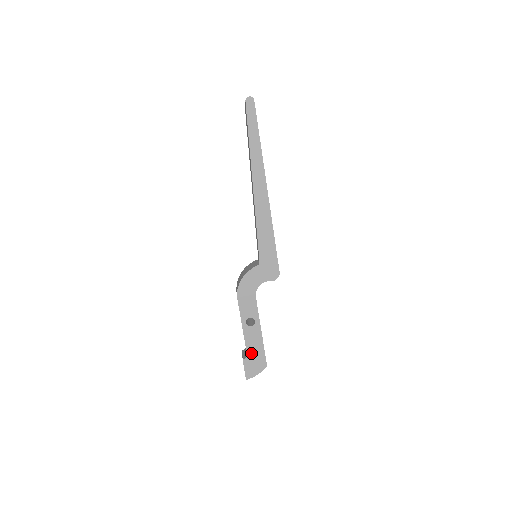
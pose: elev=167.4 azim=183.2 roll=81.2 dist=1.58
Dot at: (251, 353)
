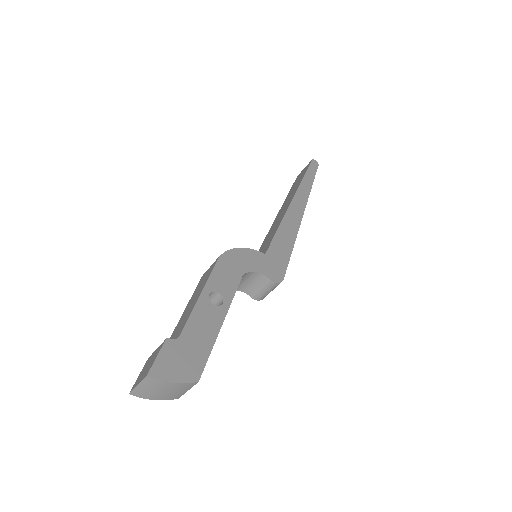
Dot at: (187, 339)
